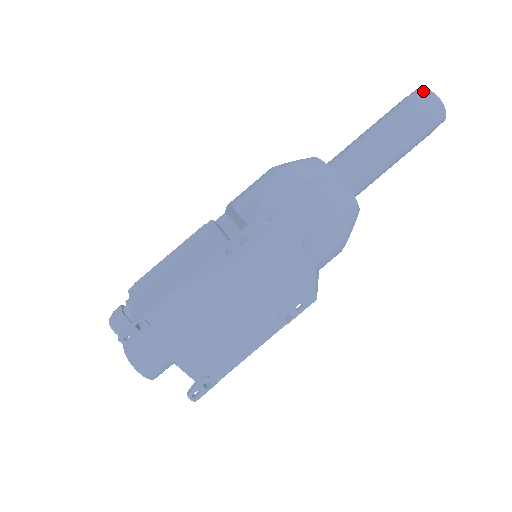
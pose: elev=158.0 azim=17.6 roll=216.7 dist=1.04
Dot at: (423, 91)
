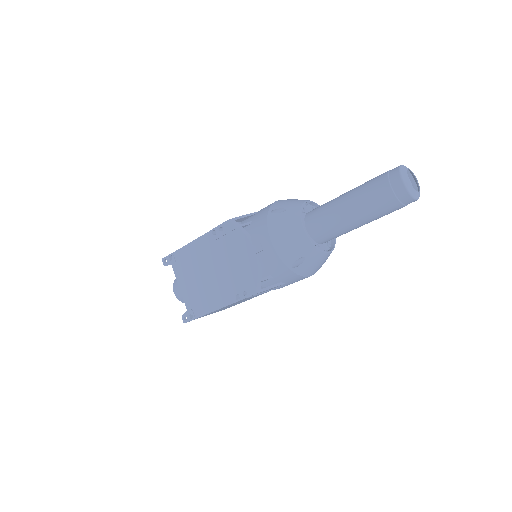
Dot at: (397, 167)
